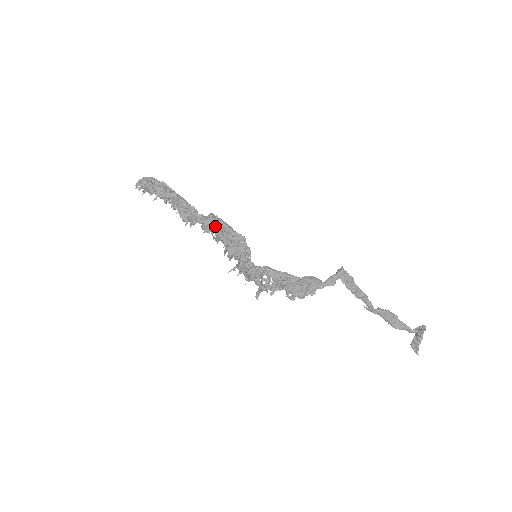
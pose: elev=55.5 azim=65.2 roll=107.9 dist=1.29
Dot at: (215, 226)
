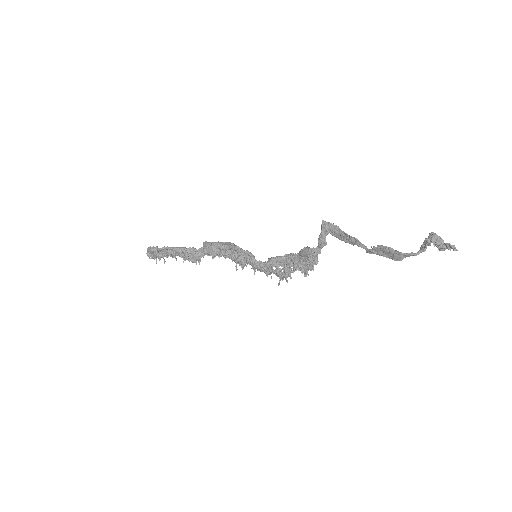
Dot at: (213, 251)
